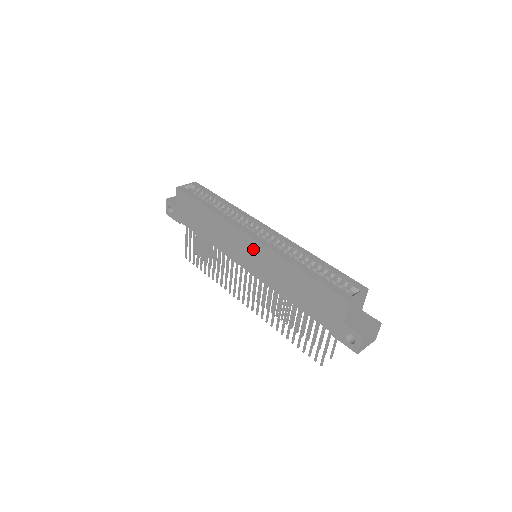
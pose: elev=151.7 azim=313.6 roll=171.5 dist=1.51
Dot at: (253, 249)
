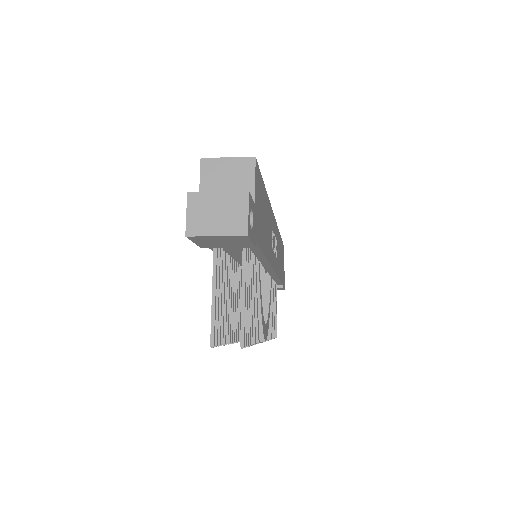
Dot at: occluded
